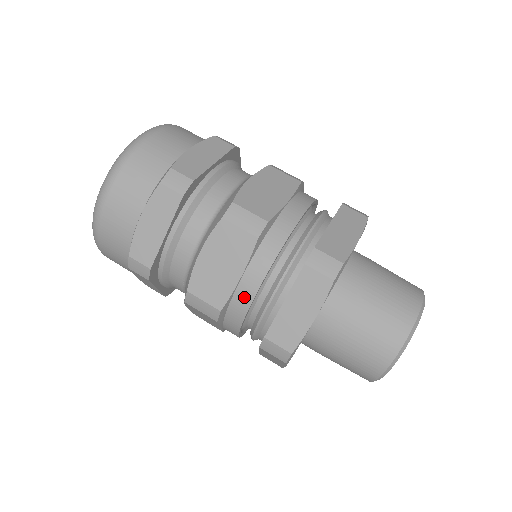
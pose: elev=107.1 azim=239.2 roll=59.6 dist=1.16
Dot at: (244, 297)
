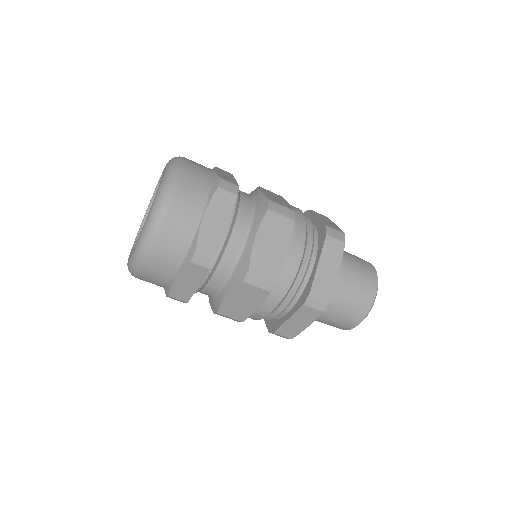
Dot at: occluded
